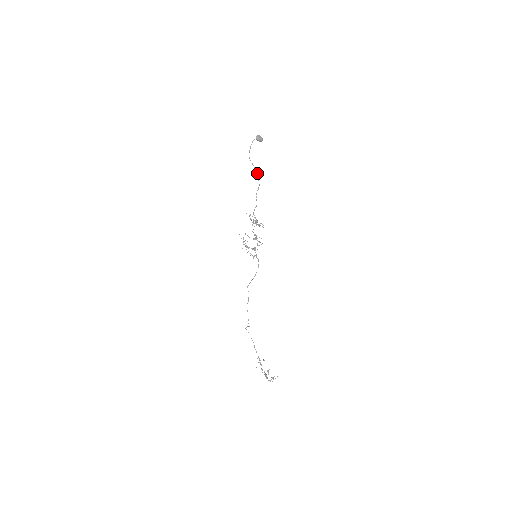
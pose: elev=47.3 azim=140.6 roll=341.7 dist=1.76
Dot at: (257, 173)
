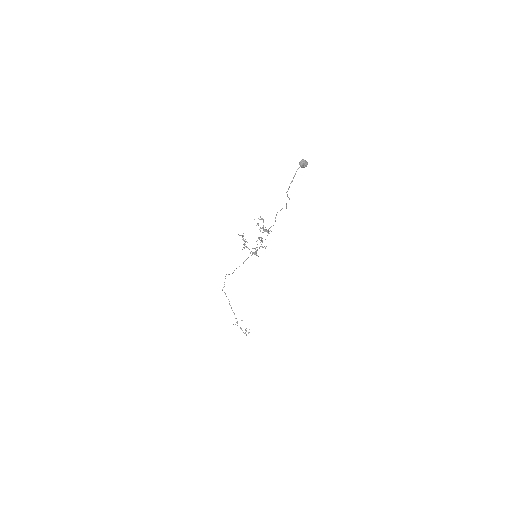
Dot at: occluded
